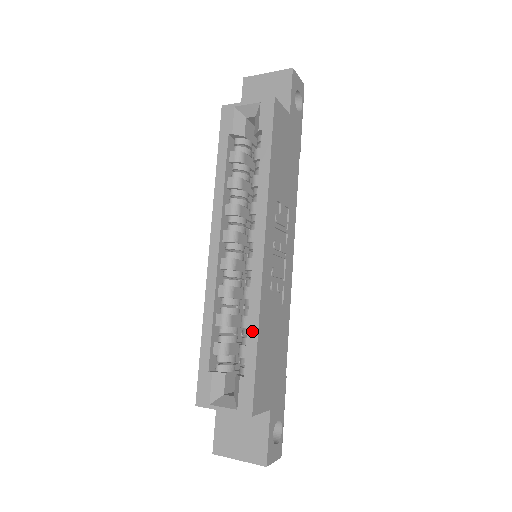
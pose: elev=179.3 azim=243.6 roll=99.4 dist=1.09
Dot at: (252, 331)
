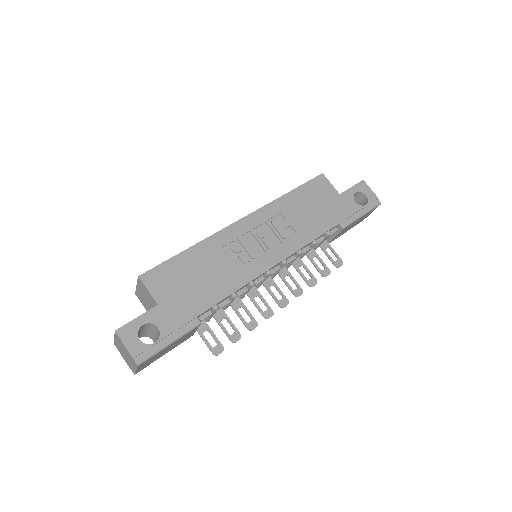
Dot at: (192, 248)
